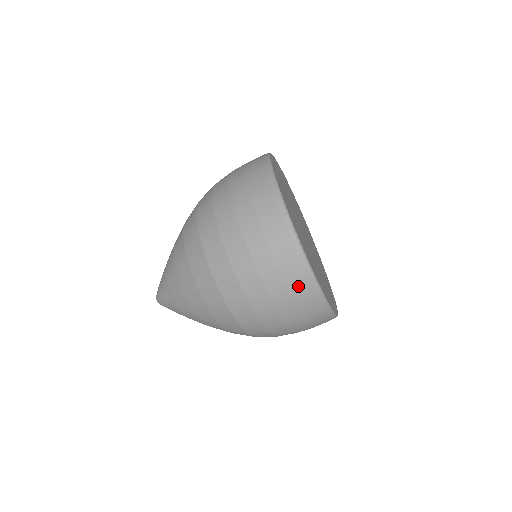
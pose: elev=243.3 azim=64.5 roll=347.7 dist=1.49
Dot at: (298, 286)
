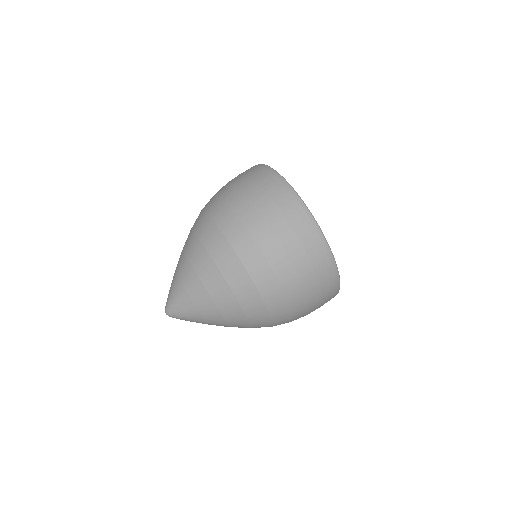
Dot at: (283, 200)
